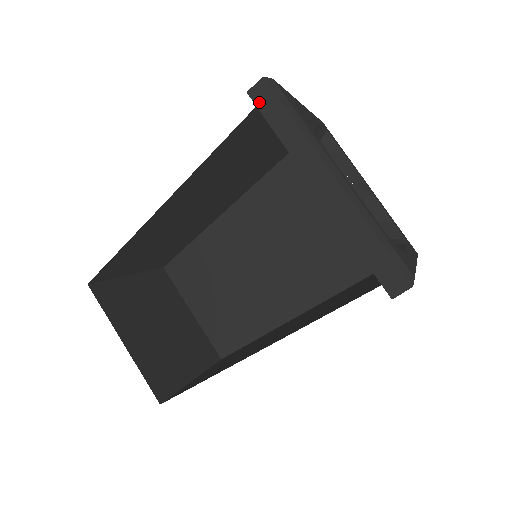
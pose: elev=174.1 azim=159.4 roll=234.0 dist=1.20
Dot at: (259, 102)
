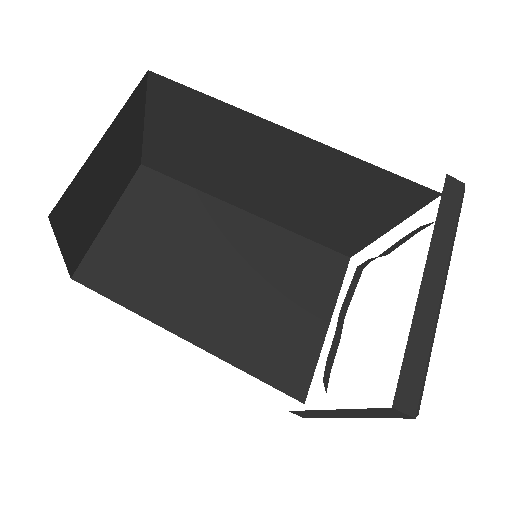
Dot at: (448, 188)
